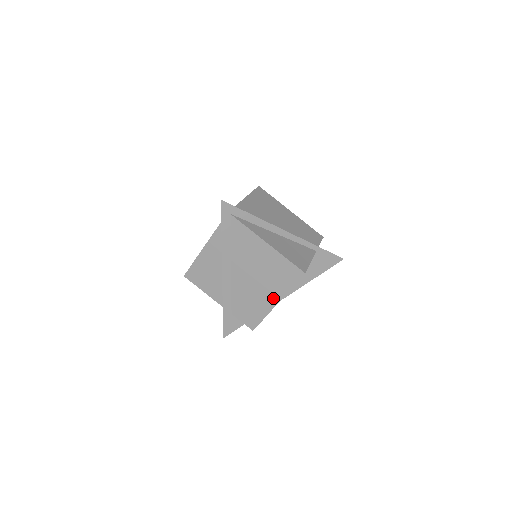
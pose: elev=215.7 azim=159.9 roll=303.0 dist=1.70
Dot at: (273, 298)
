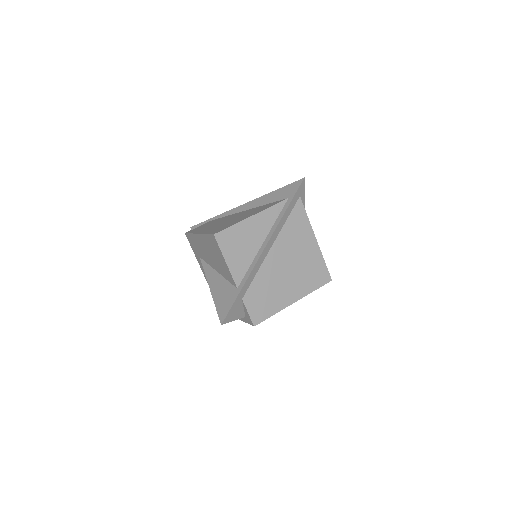
Dot at: (293, 295)
